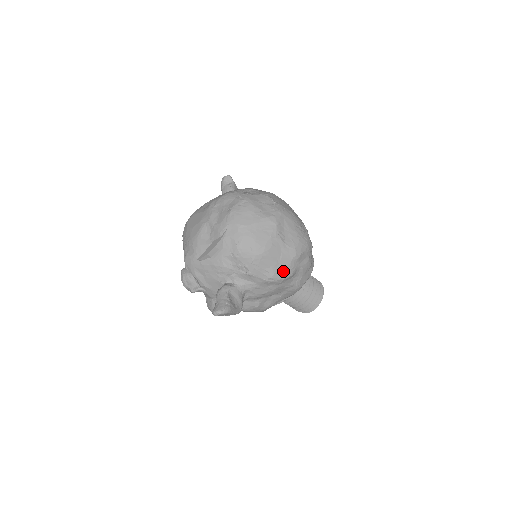
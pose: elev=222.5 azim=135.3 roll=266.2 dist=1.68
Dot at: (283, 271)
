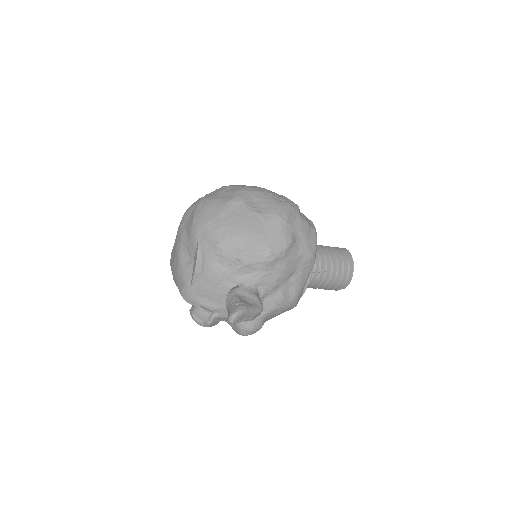
Dot at: (278, 241)
